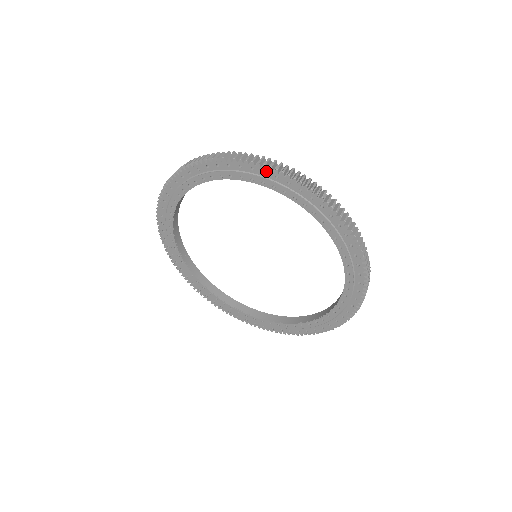
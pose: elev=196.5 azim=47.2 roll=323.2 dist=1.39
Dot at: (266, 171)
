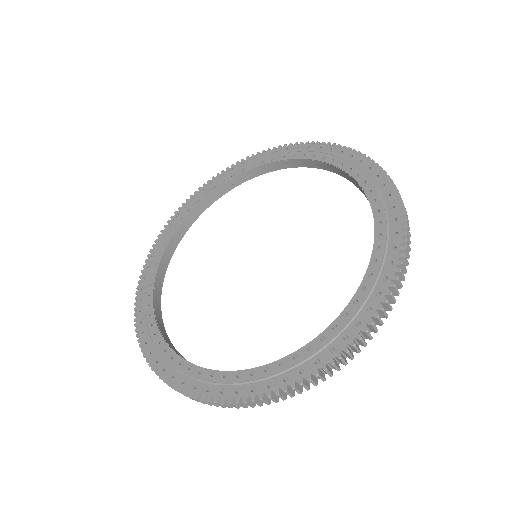
Dot at: (333, 148)
